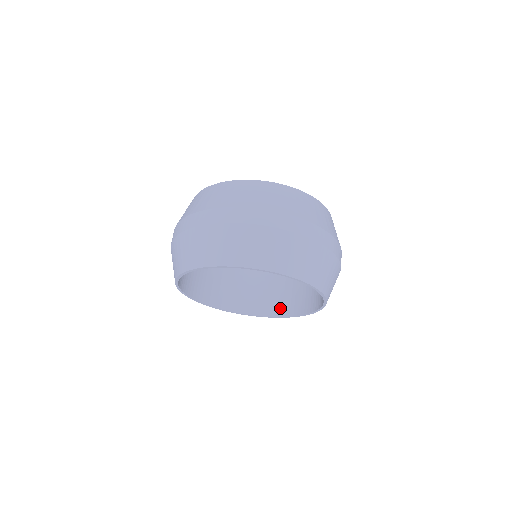
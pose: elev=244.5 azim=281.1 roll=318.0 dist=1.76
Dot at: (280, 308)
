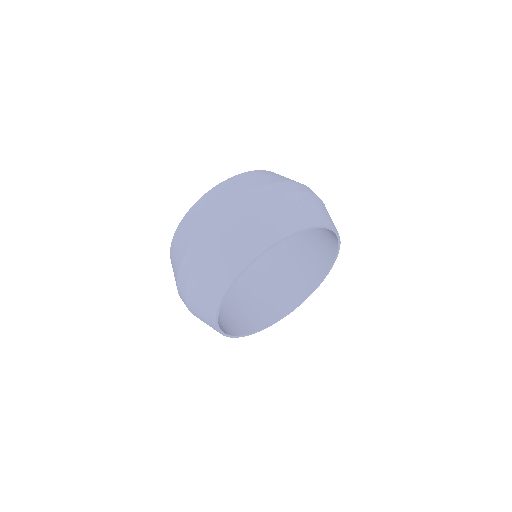
Dot at: (312, 280)
